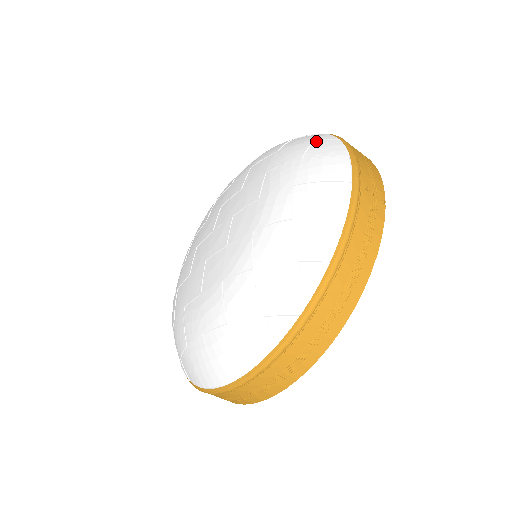
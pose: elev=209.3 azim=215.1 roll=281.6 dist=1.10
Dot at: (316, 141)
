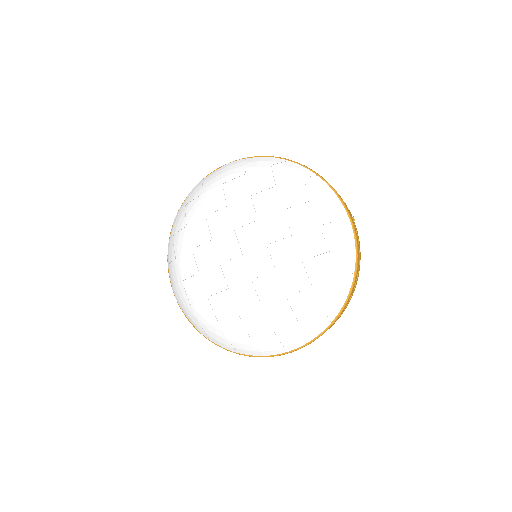
Dot at: (305, 179)
